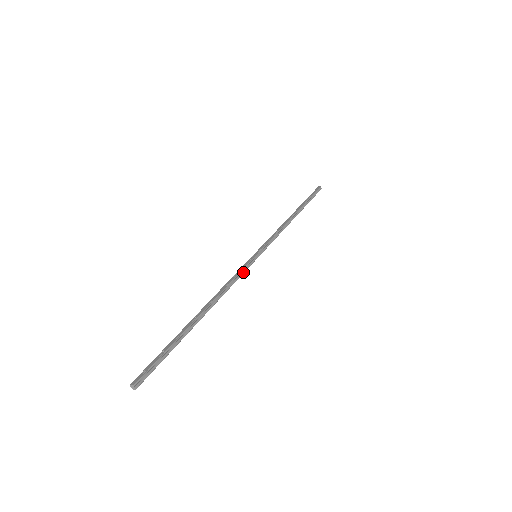
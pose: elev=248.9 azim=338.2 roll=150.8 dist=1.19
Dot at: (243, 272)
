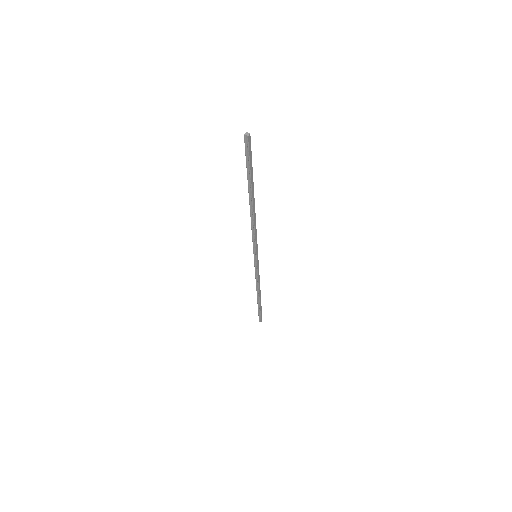
Dot at: (256, 240)
